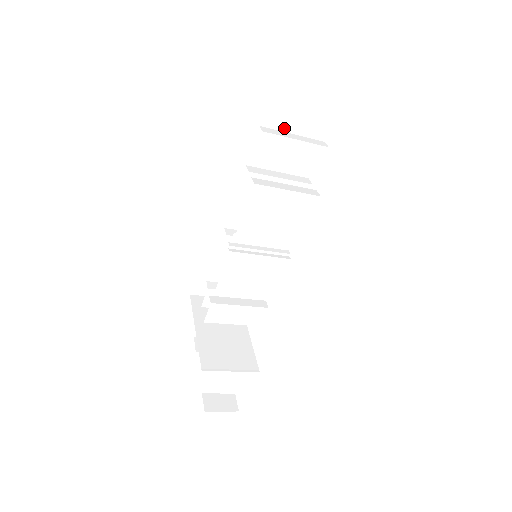
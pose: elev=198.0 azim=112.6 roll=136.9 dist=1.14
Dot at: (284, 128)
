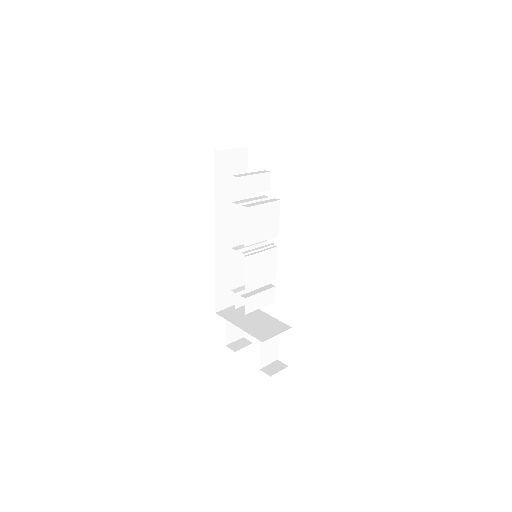
Dot at: (235, 174)
